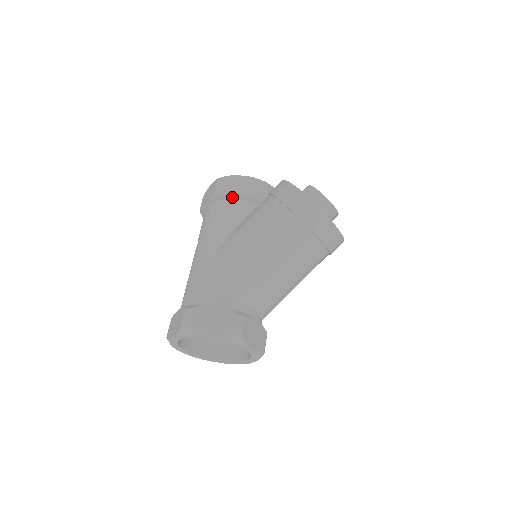
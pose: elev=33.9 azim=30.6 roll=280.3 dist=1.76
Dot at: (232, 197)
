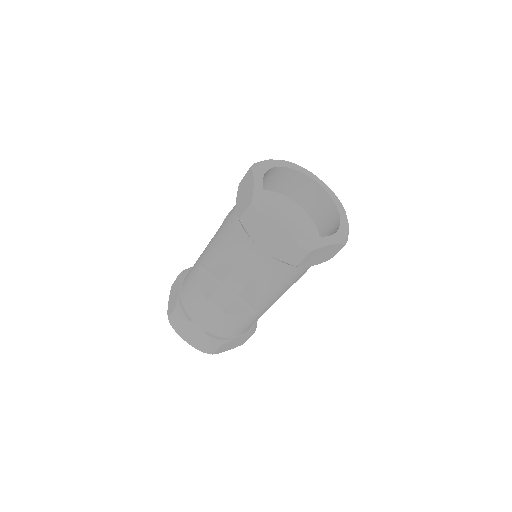
Dot at: occluded
